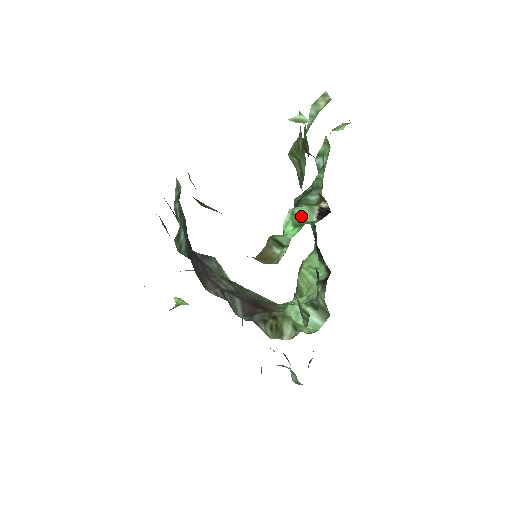
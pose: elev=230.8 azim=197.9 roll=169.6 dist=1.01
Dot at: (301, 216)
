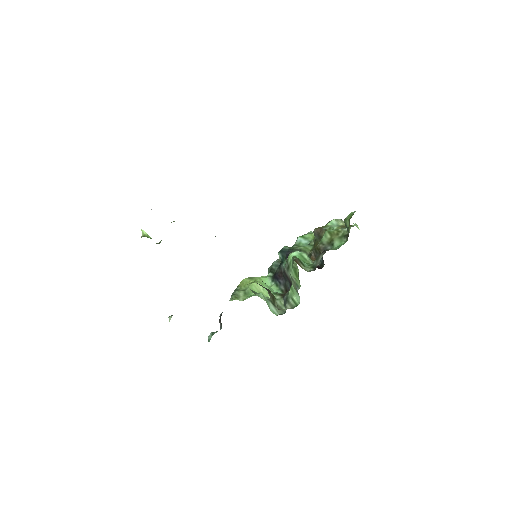
Dot at: (307, 259)
